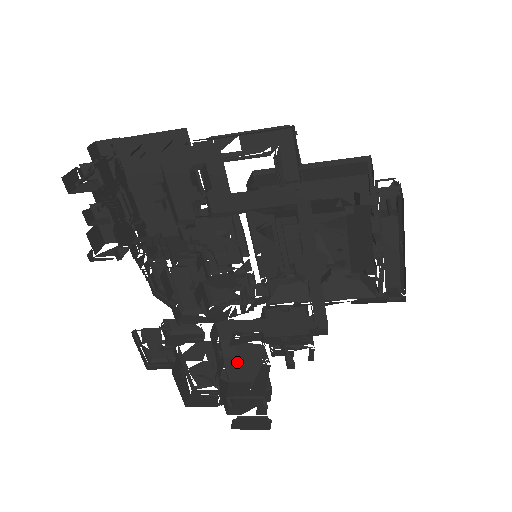
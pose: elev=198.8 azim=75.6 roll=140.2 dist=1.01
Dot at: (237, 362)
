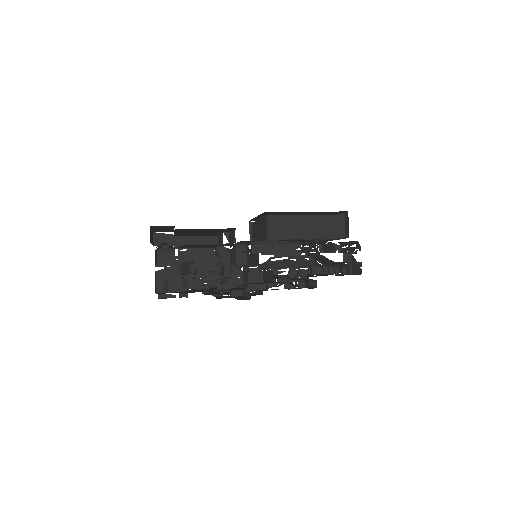
Dot at: occluded
